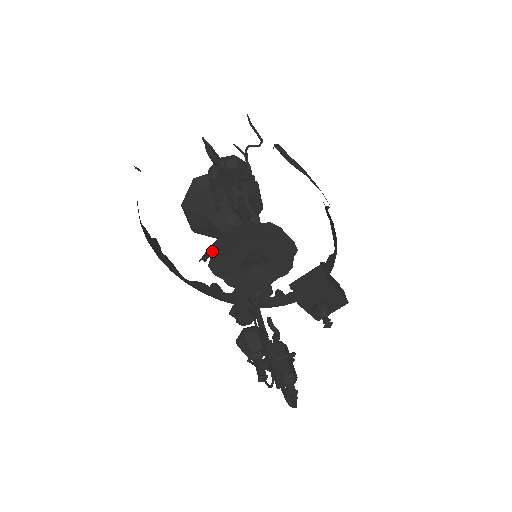
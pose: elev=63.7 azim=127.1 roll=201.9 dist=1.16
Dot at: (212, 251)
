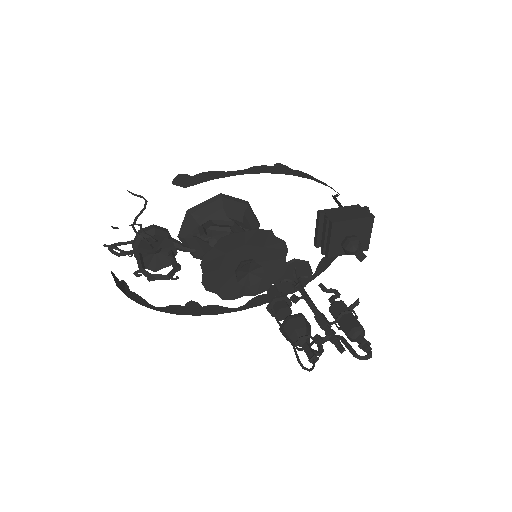
Dot at: (210, 290)
